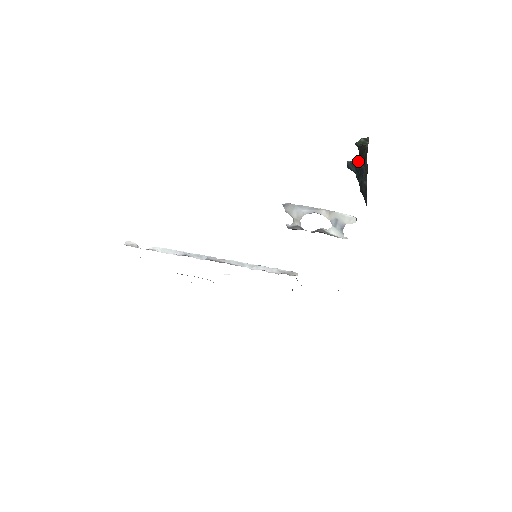
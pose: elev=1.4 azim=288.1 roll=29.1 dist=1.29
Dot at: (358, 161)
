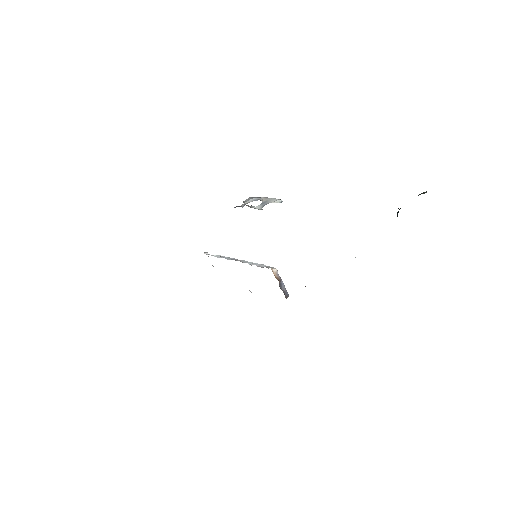
Dot at: occluded
